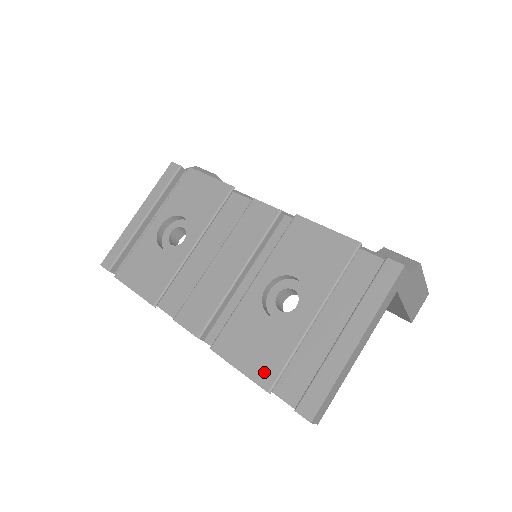
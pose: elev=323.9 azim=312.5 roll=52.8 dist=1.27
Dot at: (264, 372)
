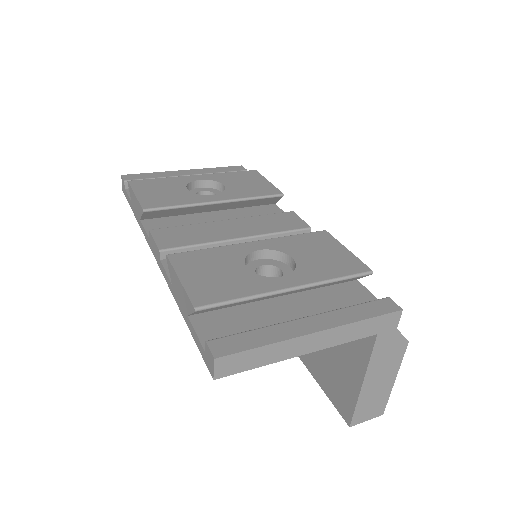
Dot at: (205, 293)
